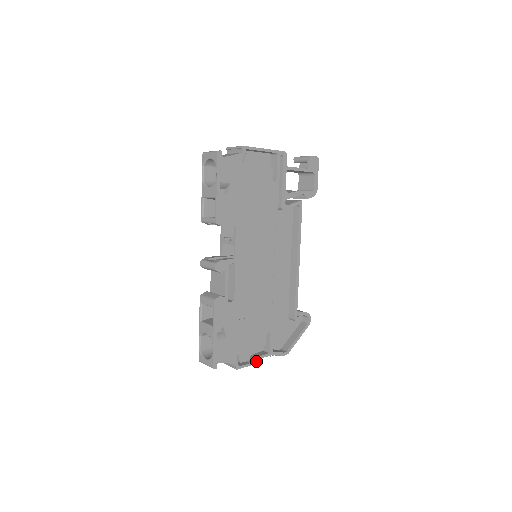
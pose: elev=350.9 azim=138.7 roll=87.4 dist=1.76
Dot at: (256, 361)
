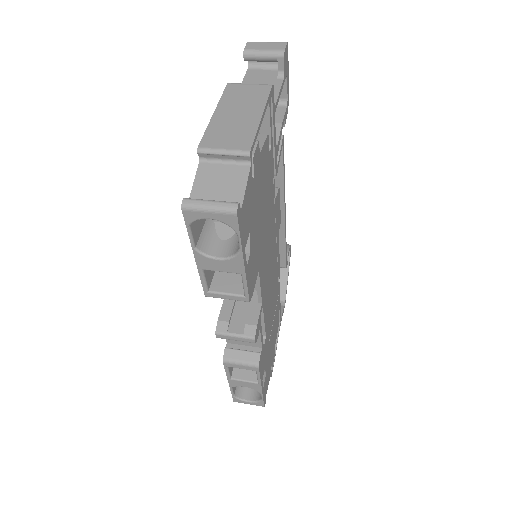
Dot at: occluded
